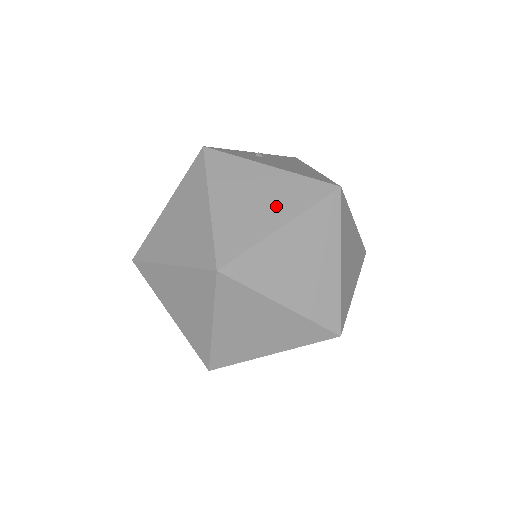
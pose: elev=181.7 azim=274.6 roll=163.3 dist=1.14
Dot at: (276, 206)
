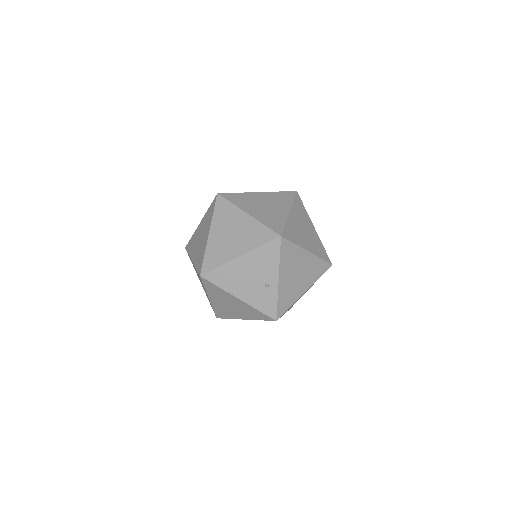
Dot at: occluded
